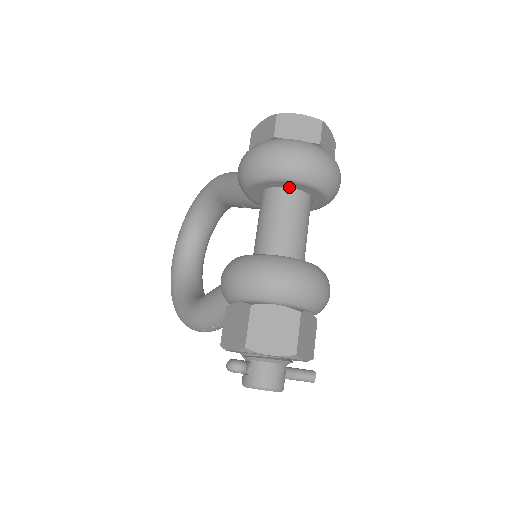
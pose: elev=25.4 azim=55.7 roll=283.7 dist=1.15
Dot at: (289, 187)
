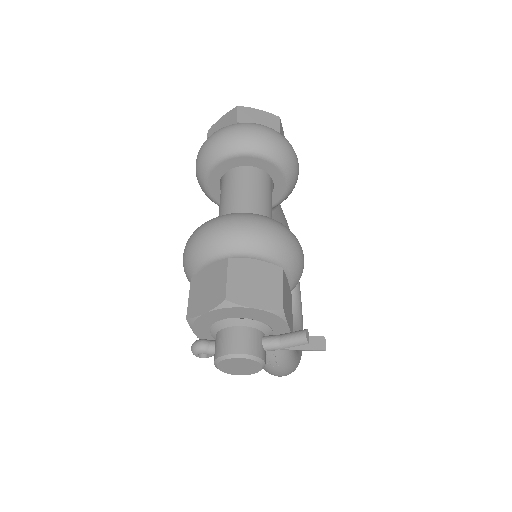
Dot at: (226, 171)
